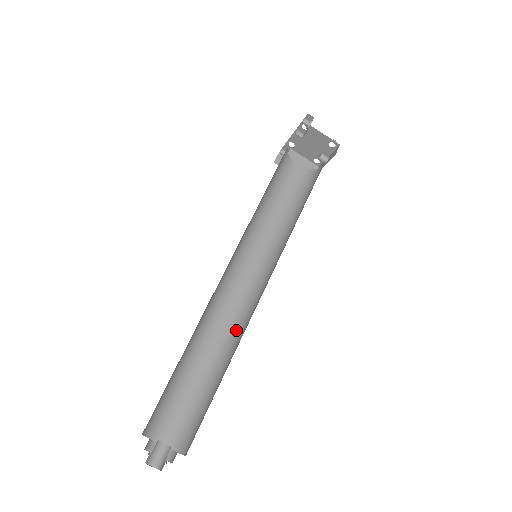
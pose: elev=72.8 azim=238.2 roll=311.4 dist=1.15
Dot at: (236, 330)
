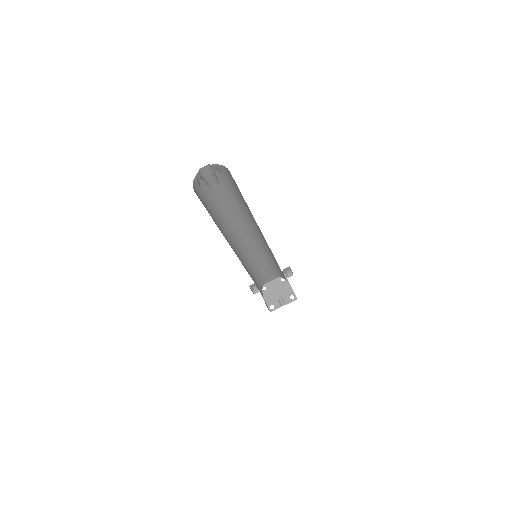
Dot at: occluded
